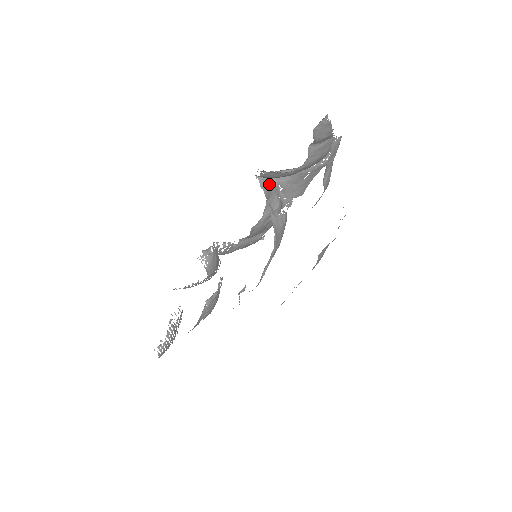
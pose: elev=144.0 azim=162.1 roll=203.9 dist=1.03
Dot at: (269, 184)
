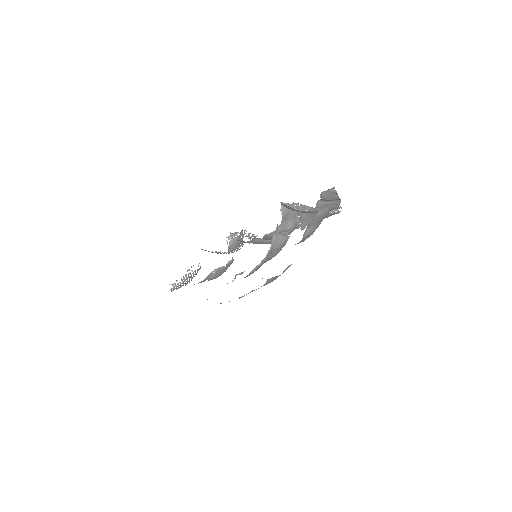
Dot at: (289, 210)
